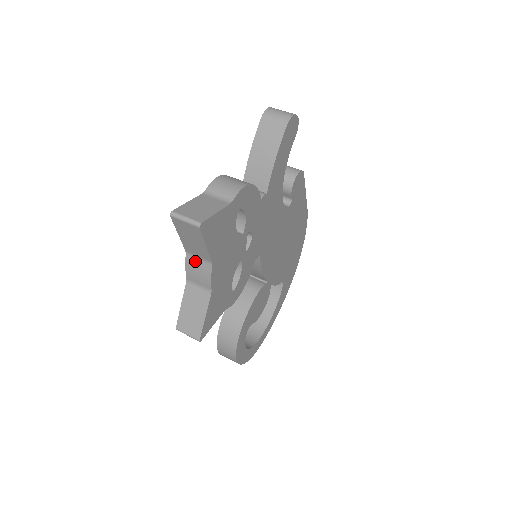
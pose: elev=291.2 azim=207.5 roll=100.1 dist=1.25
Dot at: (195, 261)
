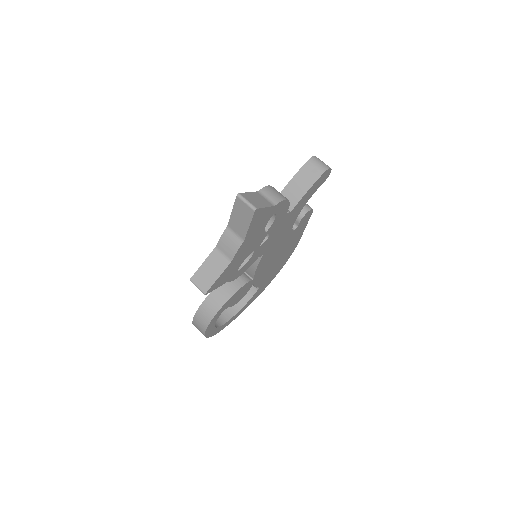
Dot at: (231, 235)
